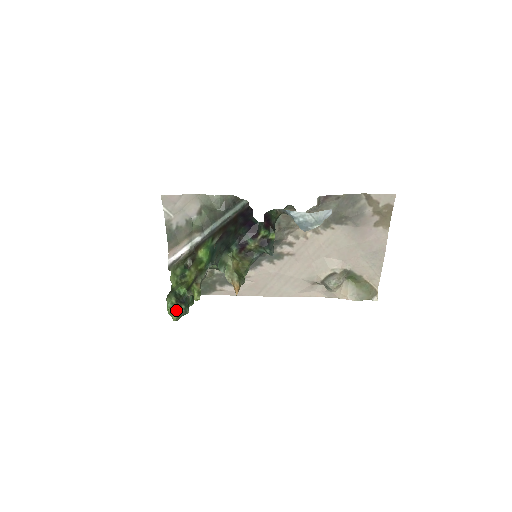
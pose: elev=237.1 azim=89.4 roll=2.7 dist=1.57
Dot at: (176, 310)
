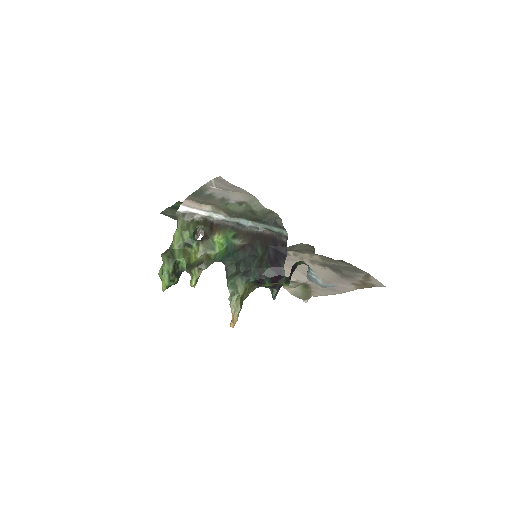
Dot at: (169, 282)
